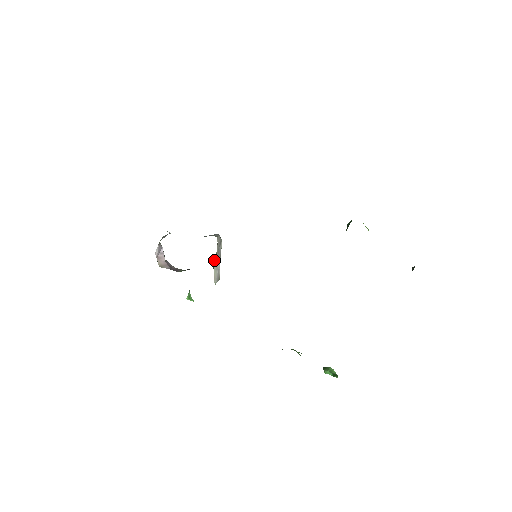
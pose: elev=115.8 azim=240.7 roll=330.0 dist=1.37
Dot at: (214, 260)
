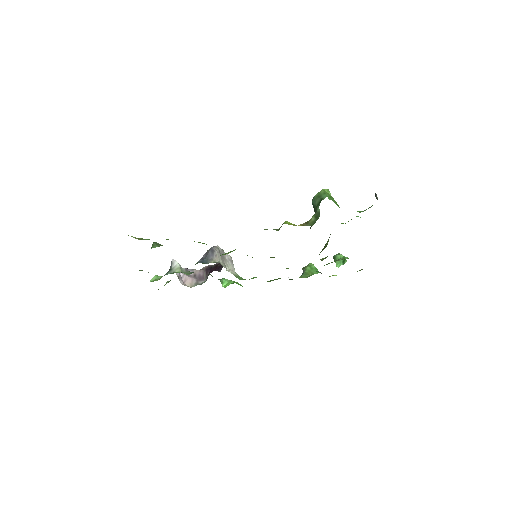
Dot at: occluded
